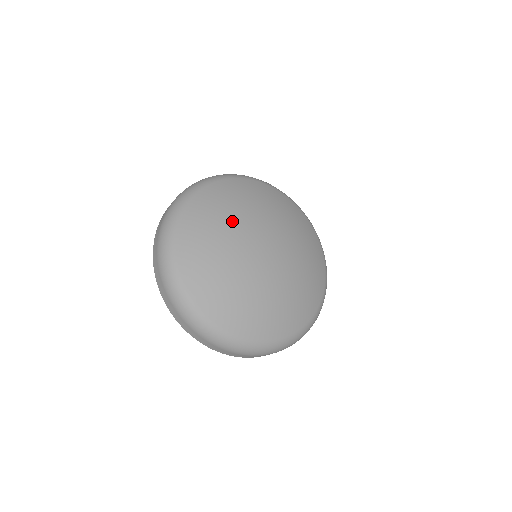
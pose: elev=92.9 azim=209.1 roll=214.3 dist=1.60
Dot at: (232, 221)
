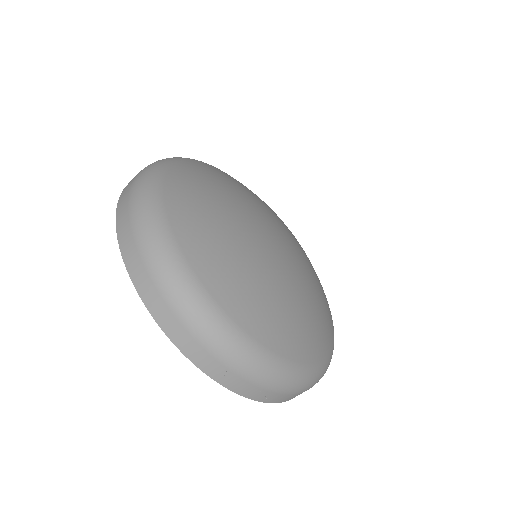
Dot at: (256, 199)
